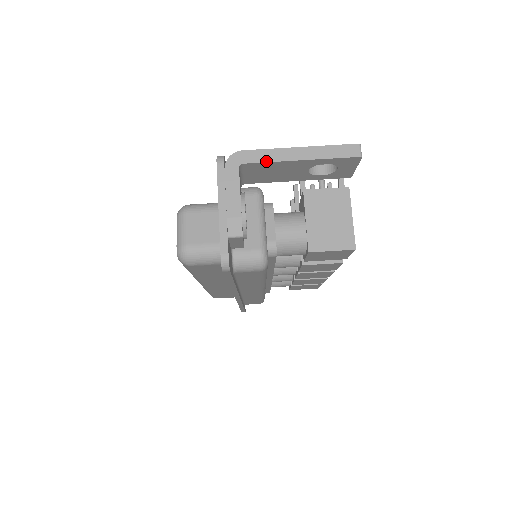
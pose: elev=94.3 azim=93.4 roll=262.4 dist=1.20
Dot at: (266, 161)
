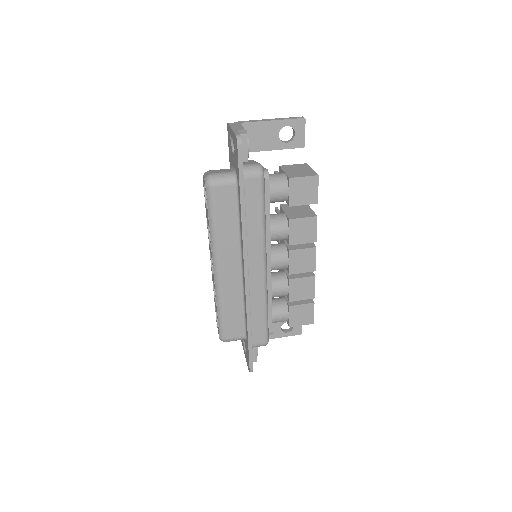
Dot at: (255, 121)
